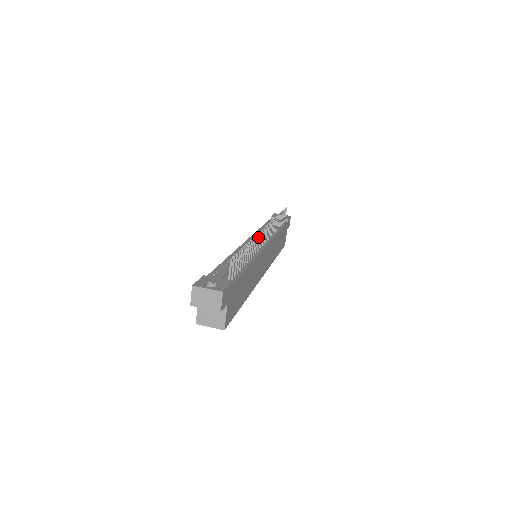
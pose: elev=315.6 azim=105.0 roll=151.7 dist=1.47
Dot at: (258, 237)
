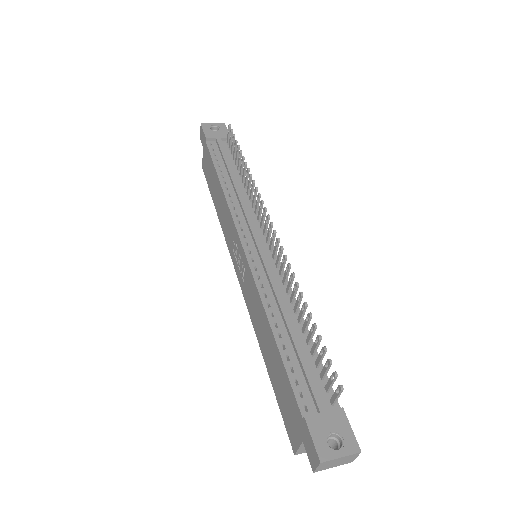
Dot at: (284, 262)
